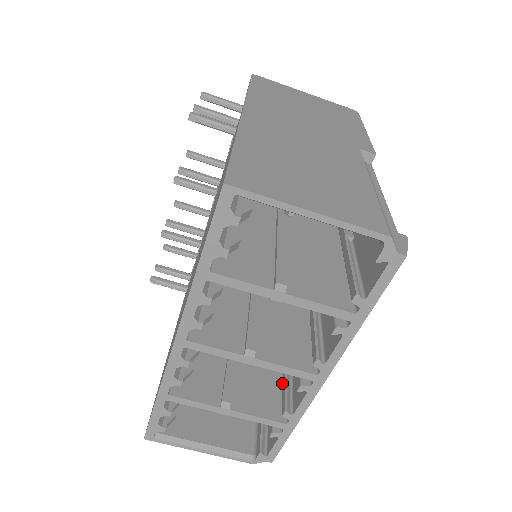
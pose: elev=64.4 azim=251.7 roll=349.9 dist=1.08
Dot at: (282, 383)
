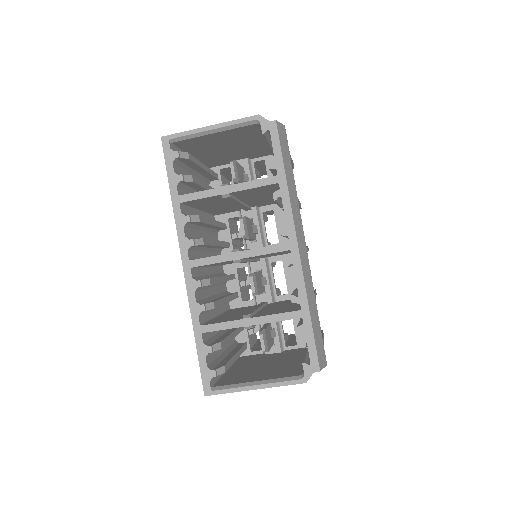
Dot at: (299, 306)
